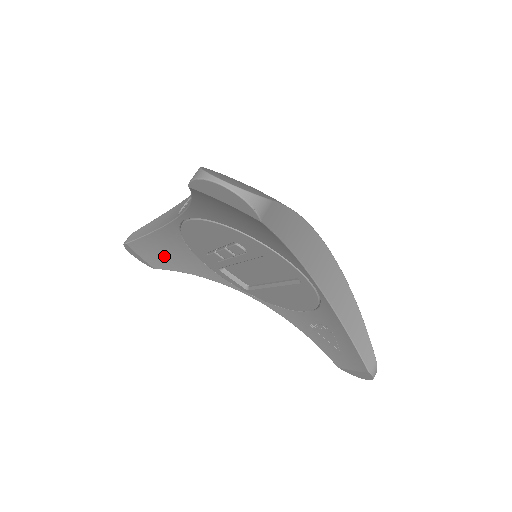
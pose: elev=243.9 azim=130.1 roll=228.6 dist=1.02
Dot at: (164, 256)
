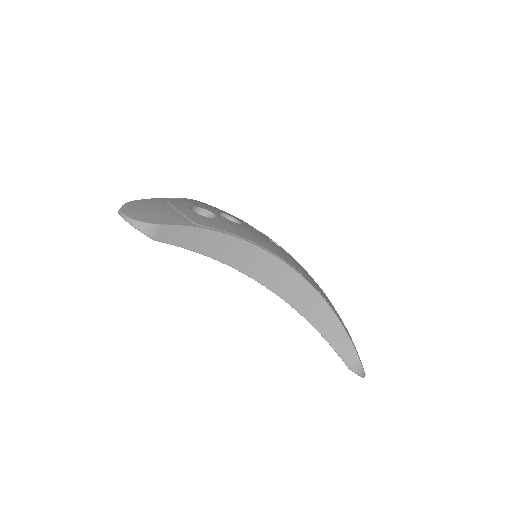
Dot at: occluded
